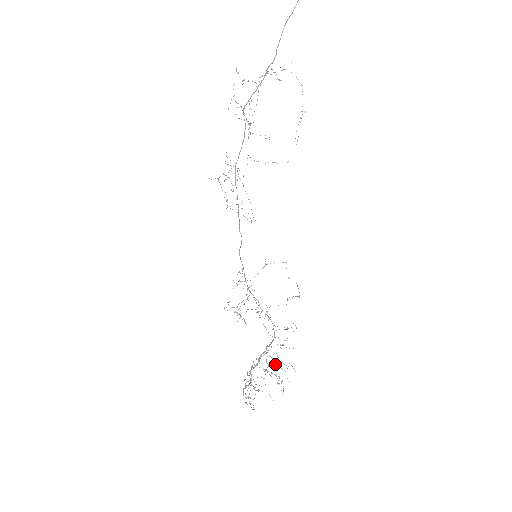
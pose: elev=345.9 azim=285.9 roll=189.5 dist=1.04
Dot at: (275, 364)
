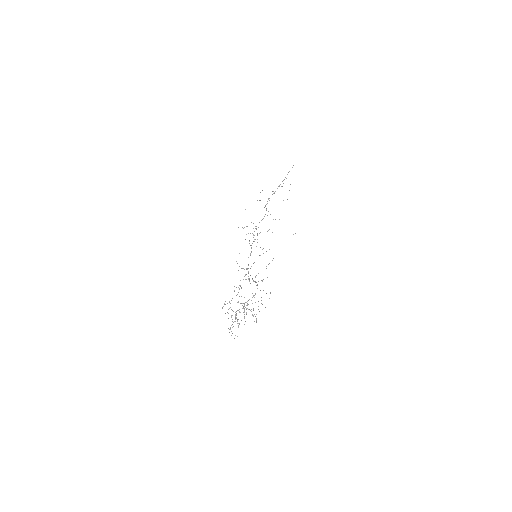
Dot at: occluded
